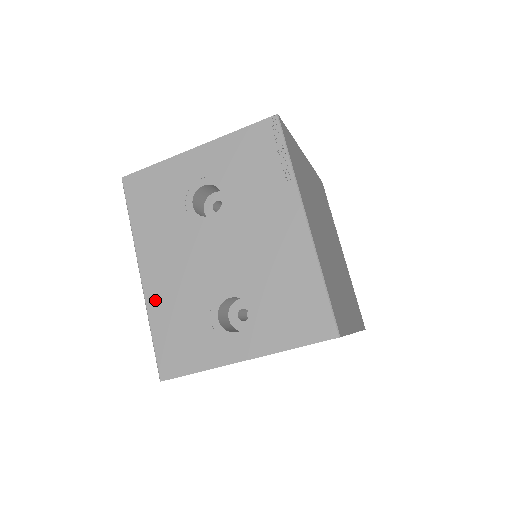
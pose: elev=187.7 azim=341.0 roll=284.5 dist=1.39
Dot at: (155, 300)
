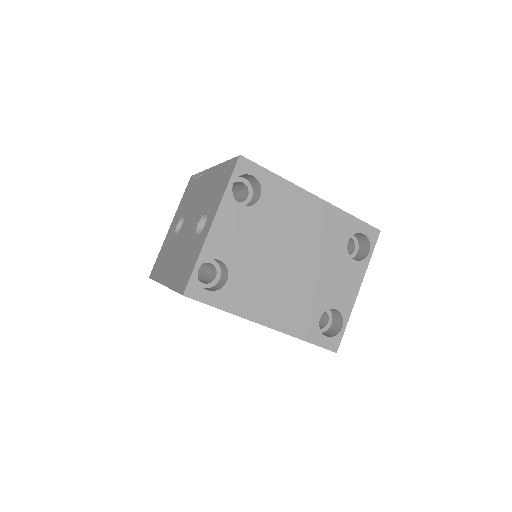
Dot at: (171, 279)
